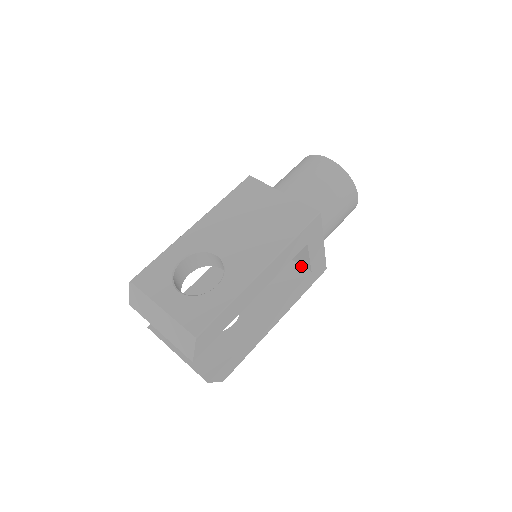
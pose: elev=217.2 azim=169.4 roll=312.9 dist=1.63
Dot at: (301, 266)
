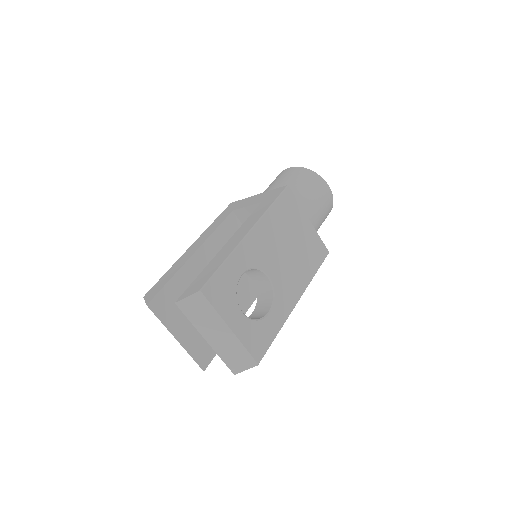
Dot at: occluded
